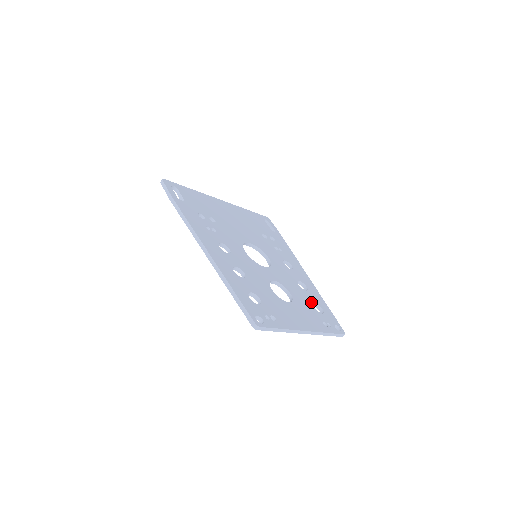
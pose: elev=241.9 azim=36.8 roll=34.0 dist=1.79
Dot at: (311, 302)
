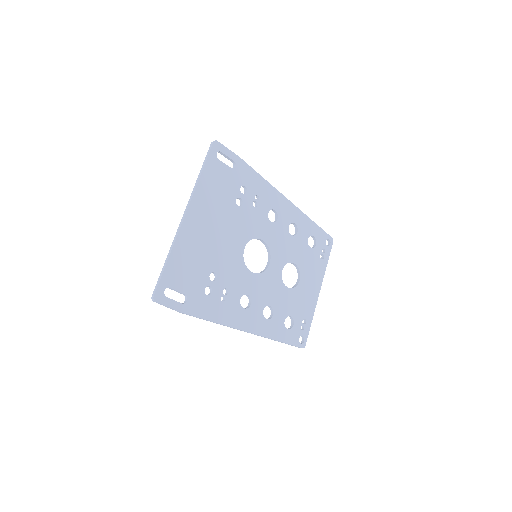
Dot at: (306, 244)
